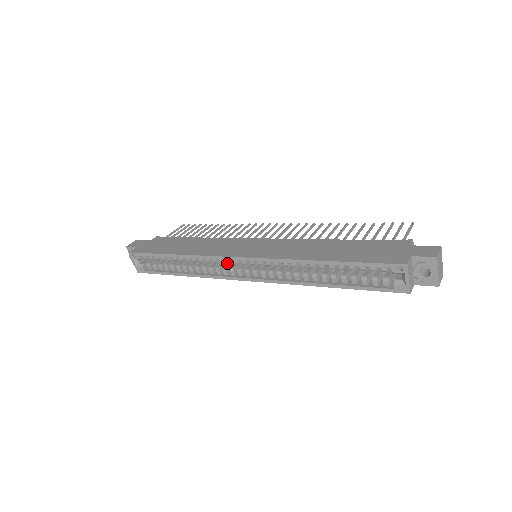
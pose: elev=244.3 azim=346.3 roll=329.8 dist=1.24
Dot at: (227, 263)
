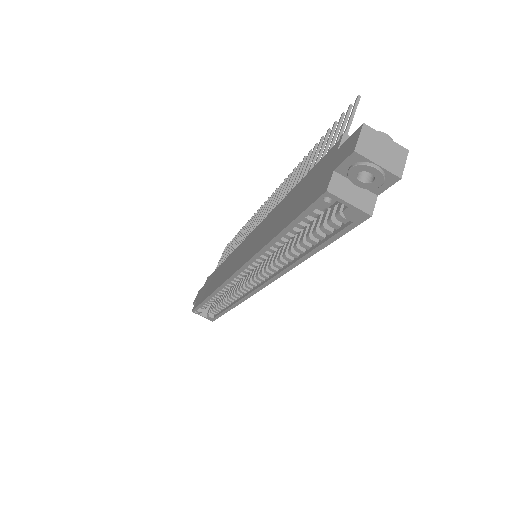
Dot at: occluded
